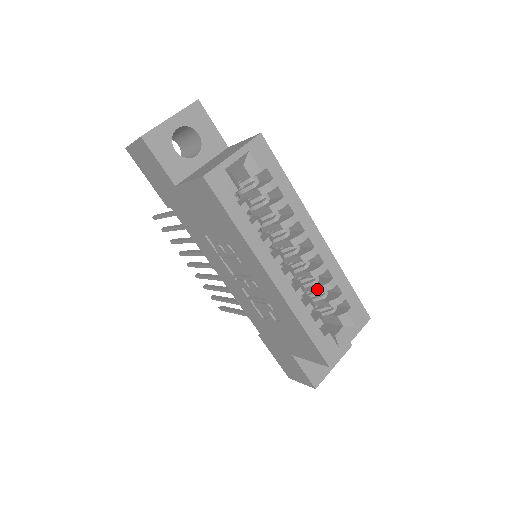
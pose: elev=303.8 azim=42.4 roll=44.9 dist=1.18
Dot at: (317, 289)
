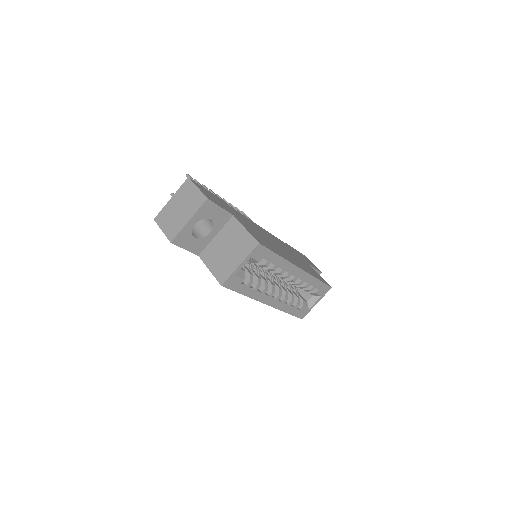
Dot at: (297, 286)
